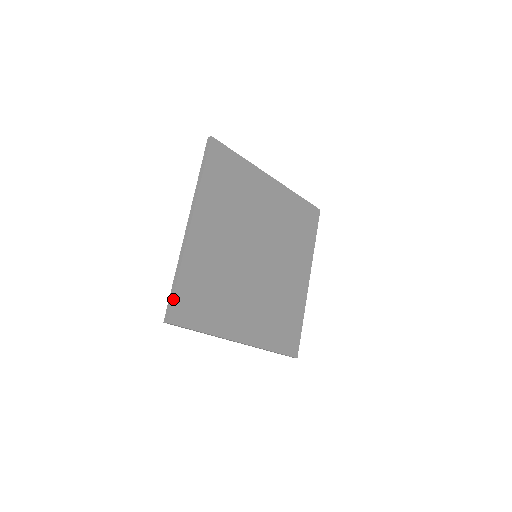
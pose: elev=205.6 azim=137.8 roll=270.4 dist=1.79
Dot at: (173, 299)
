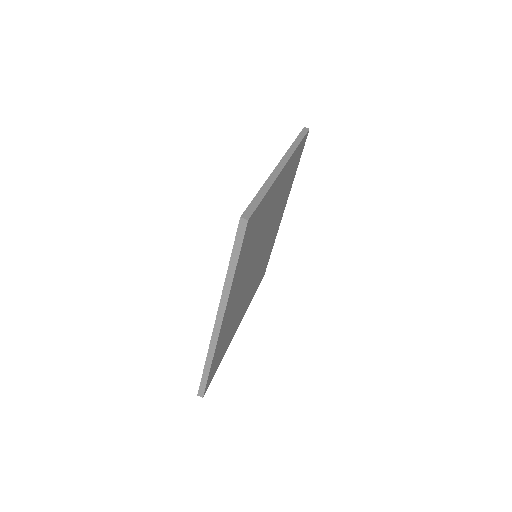
Dot at: (258, 206)
